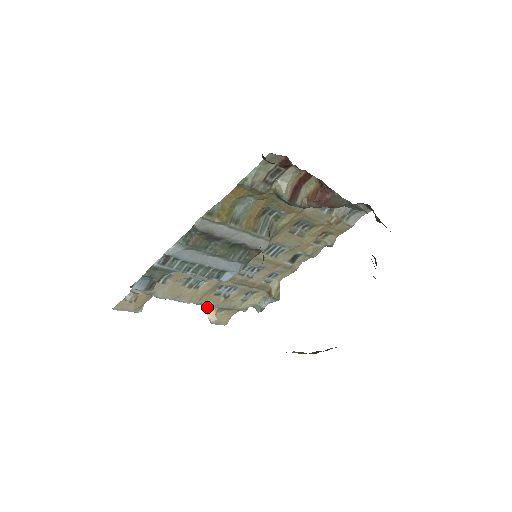
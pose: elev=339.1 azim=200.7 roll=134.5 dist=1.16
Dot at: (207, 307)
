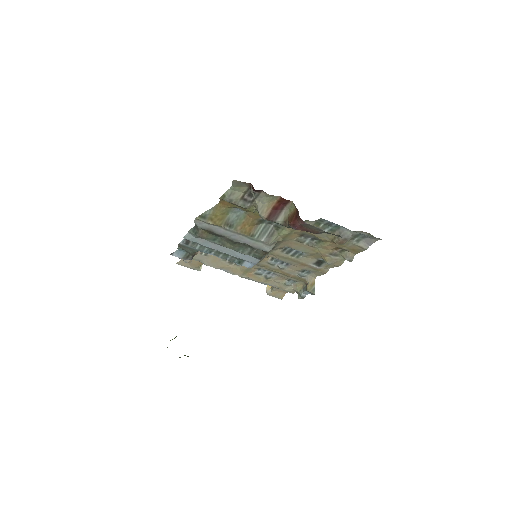
Dot at: occluded
